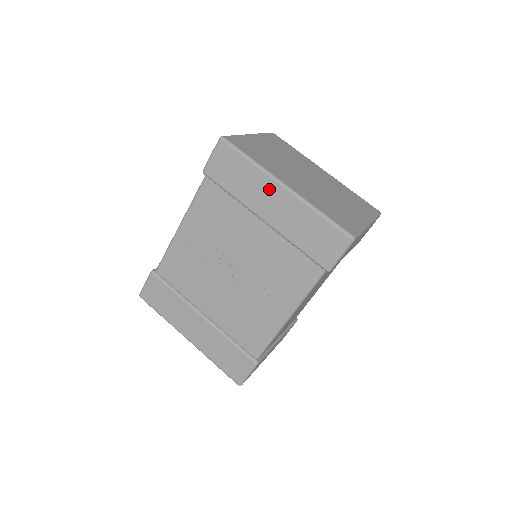
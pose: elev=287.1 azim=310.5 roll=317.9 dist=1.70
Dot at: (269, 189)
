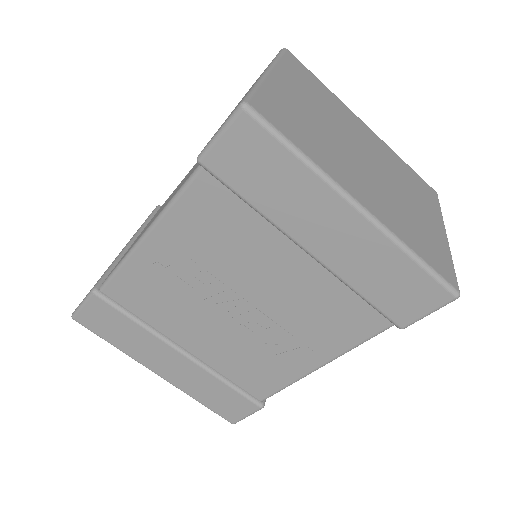
Dot at: (329, 209)
